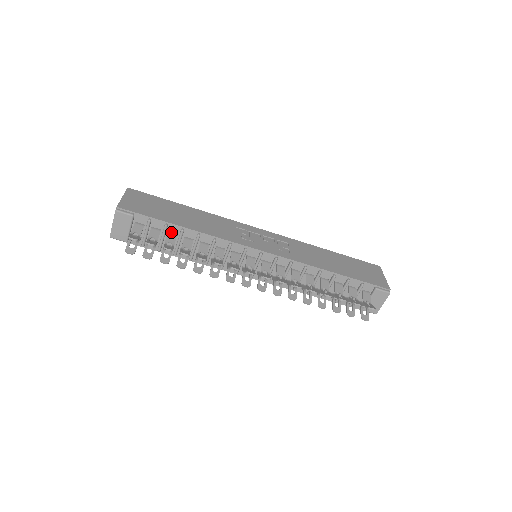
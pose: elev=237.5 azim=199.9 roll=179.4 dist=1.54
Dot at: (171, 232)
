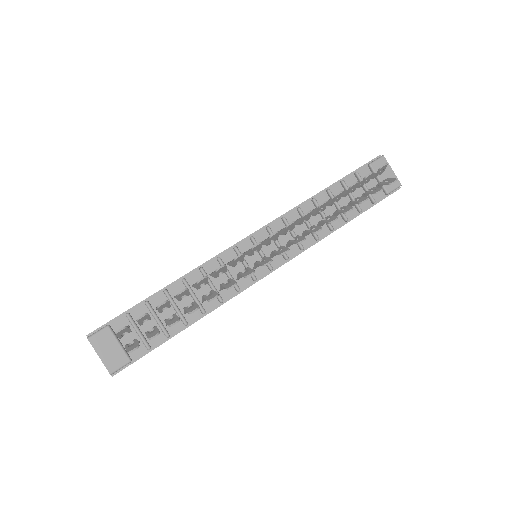
Dot at: occluded
